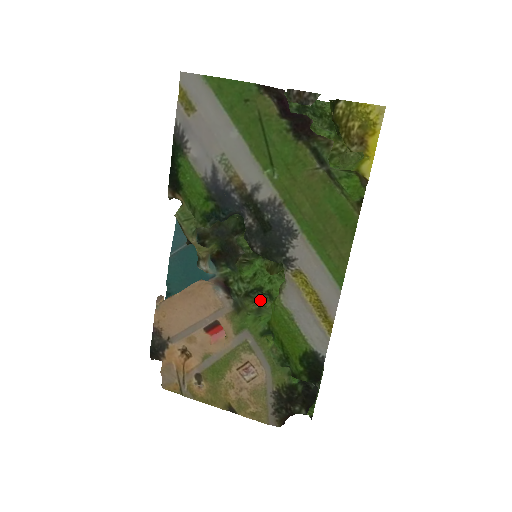
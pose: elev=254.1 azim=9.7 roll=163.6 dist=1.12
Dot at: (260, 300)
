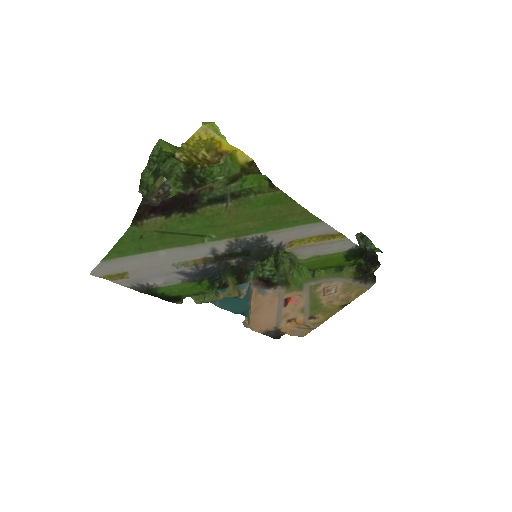
Dot at: (283, 254)
